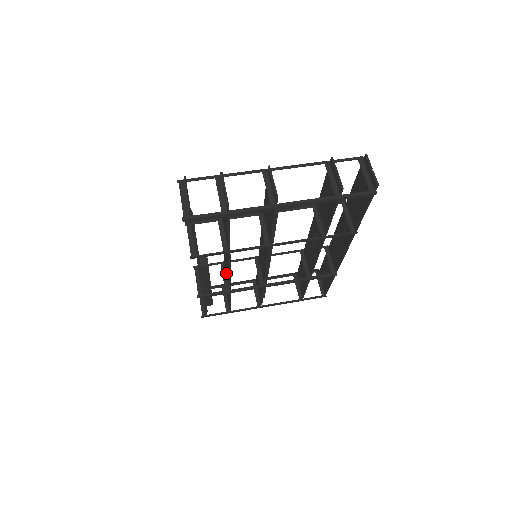
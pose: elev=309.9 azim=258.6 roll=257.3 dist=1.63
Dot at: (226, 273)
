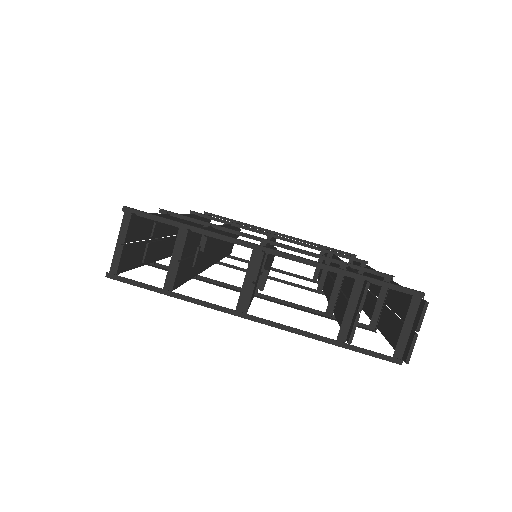
Dot at: occluded
